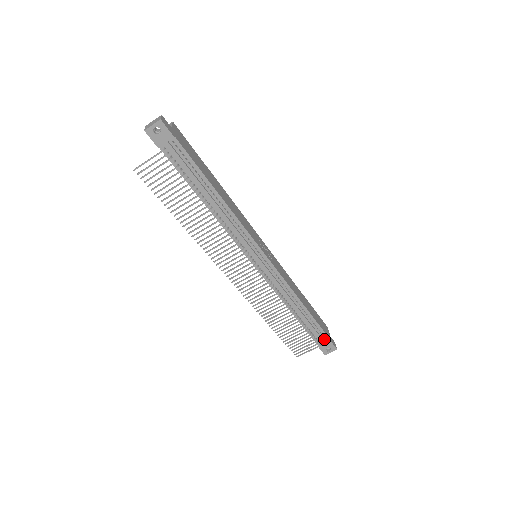
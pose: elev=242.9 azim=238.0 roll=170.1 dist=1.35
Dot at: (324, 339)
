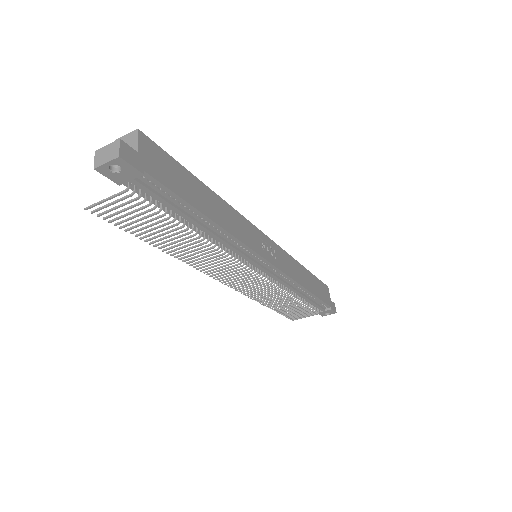
Dot at: (324, 307)
